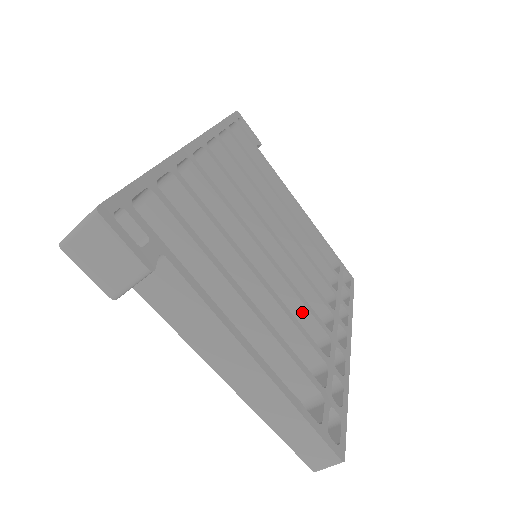
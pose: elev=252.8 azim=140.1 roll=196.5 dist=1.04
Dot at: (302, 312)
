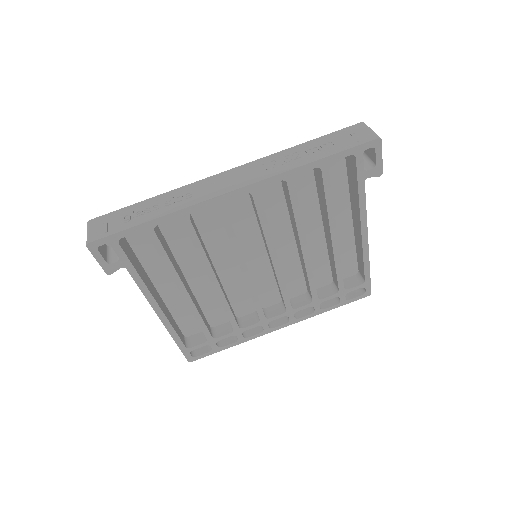
Dot at: occluded
